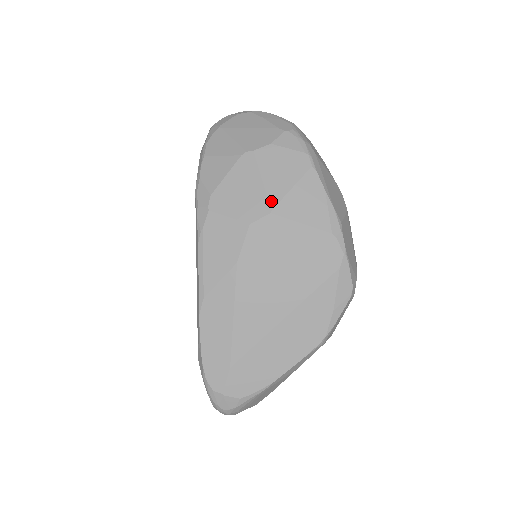
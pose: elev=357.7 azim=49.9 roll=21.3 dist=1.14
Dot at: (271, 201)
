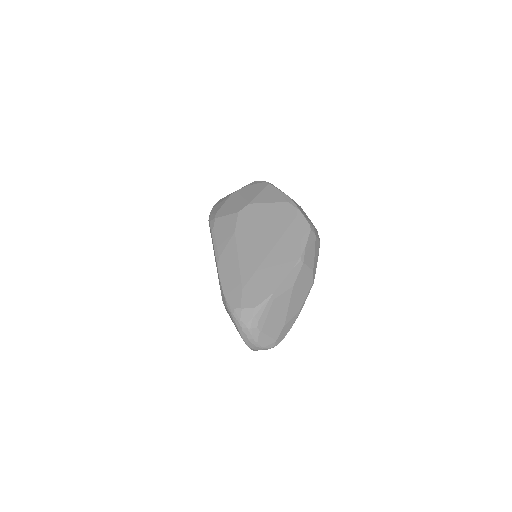
Dot at: (248, 200)
